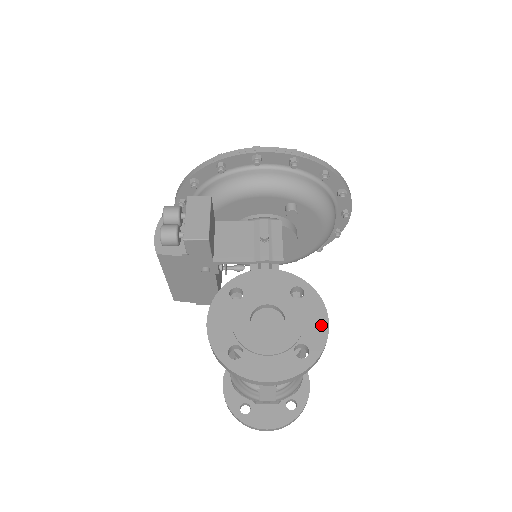
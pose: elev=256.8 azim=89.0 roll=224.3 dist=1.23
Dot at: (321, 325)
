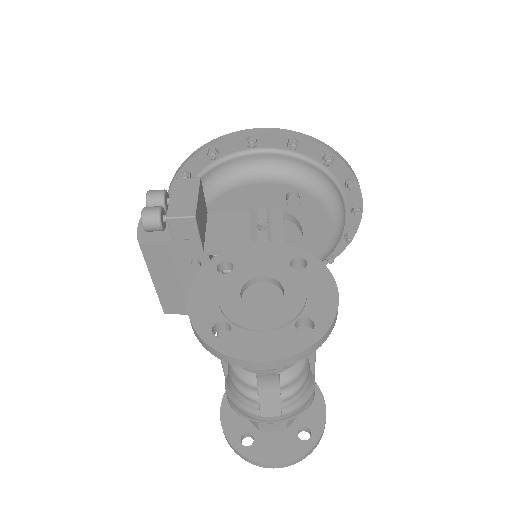
Dot at: (329, 296)
